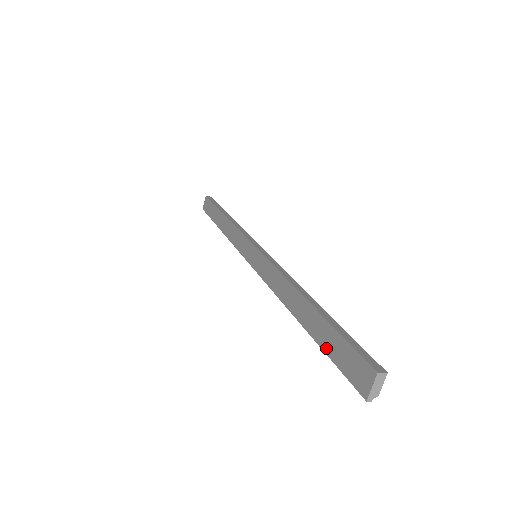
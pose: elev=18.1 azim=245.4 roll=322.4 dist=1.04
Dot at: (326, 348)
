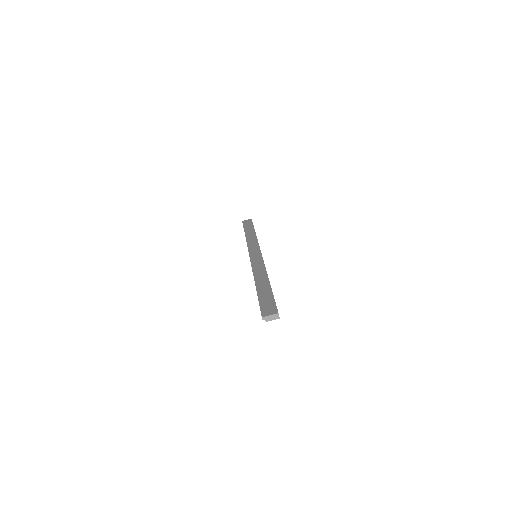
Dot at: (261, 297)
